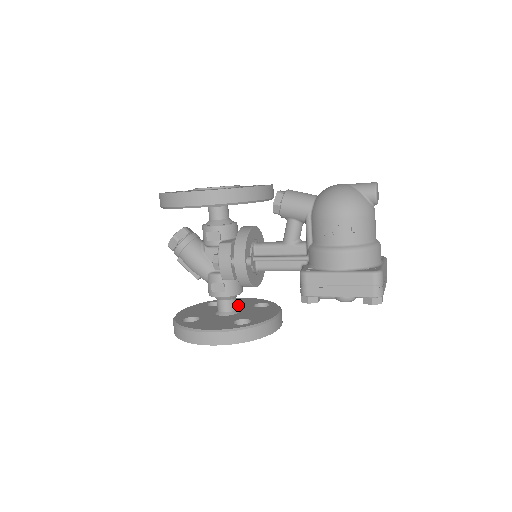
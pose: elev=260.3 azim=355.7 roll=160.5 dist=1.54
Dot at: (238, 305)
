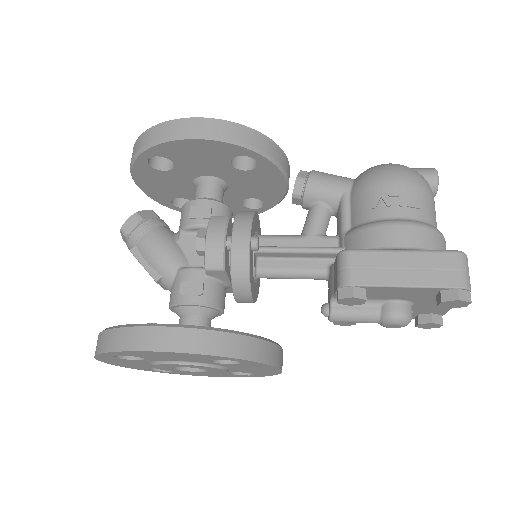
Dot at: occluded
